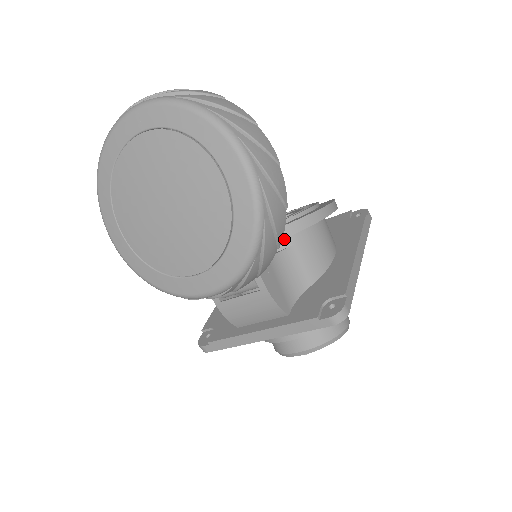
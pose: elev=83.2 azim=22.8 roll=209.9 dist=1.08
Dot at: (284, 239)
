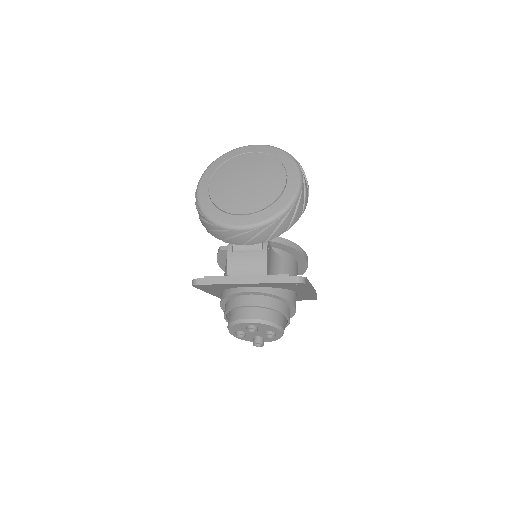
Dot at: (280, 250)
